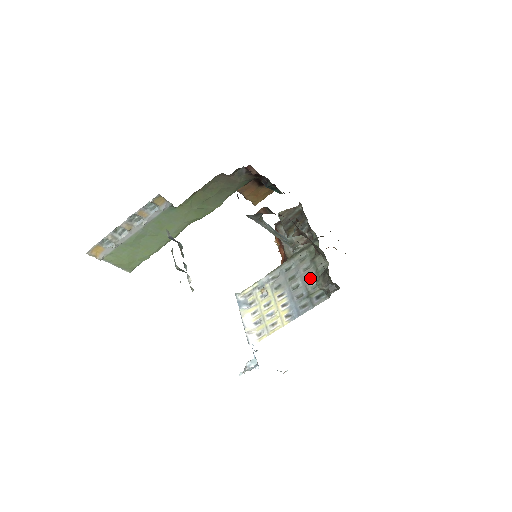
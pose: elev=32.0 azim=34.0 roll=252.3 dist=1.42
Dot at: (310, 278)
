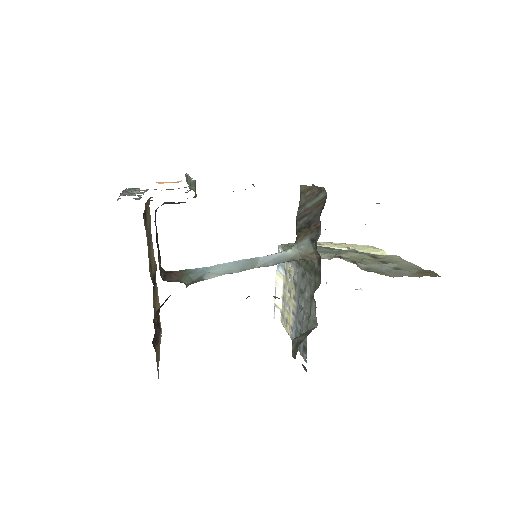
Dot at: (307, 316)
